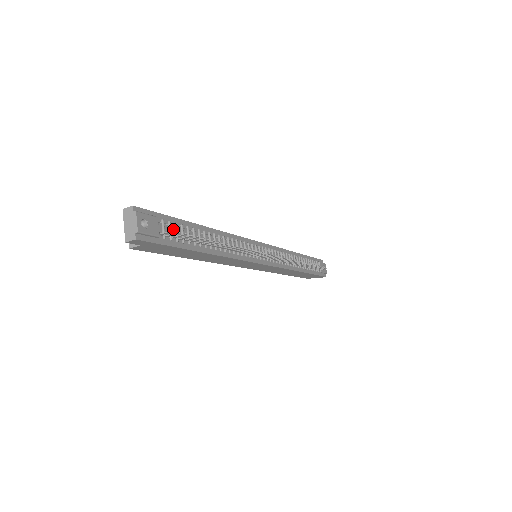
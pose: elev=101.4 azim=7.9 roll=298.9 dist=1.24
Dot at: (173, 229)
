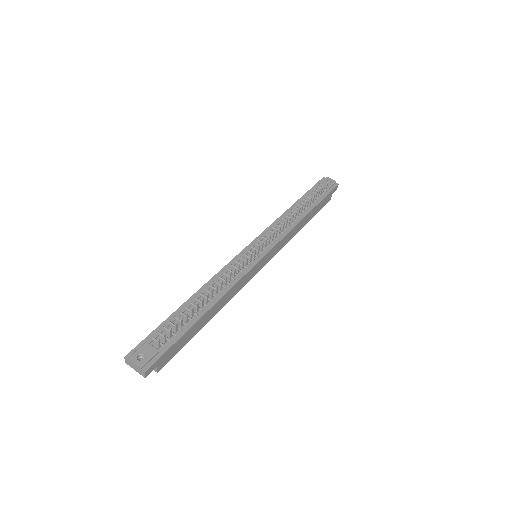
Dot at: (166, 332)
